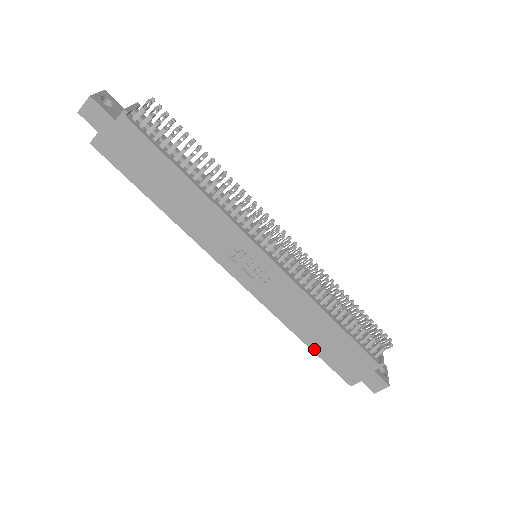
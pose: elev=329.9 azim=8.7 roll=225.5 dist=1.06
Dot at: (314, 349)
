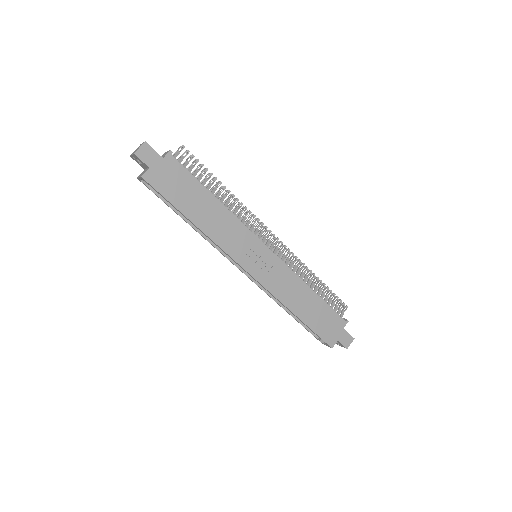
Dot at: (305, 322)
